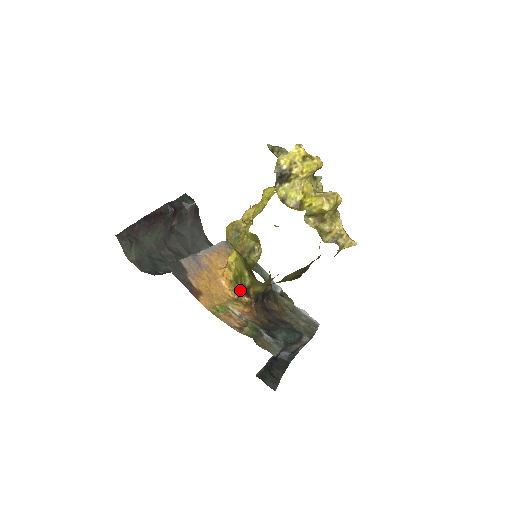
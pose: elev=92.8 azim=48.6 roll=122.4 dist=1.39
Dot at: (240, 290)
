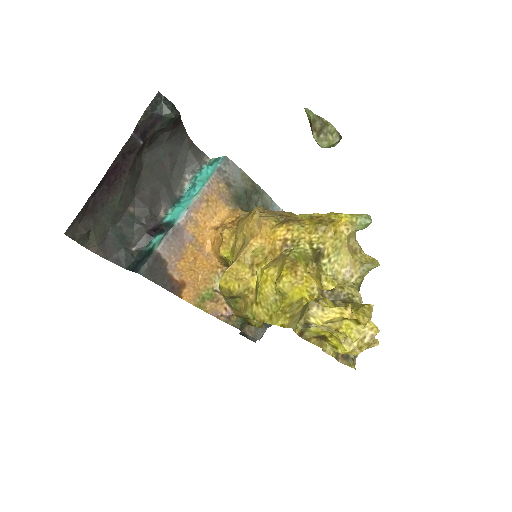
Dot at: occluded
